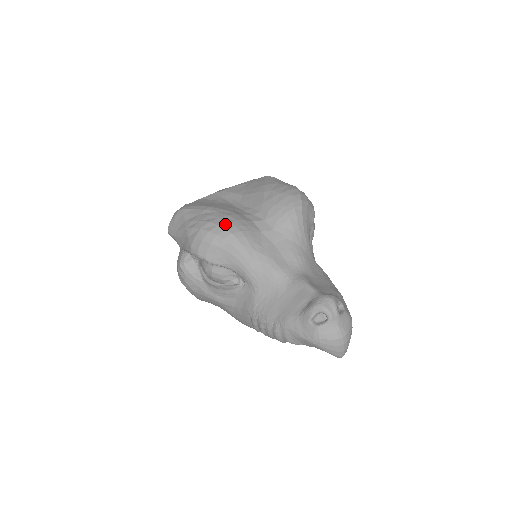
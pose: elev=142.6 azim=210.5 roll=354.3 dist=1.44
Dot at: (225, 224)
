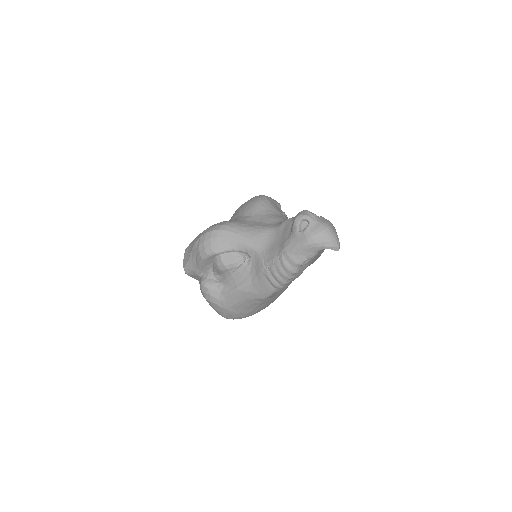
Dot at: (216, 225)
